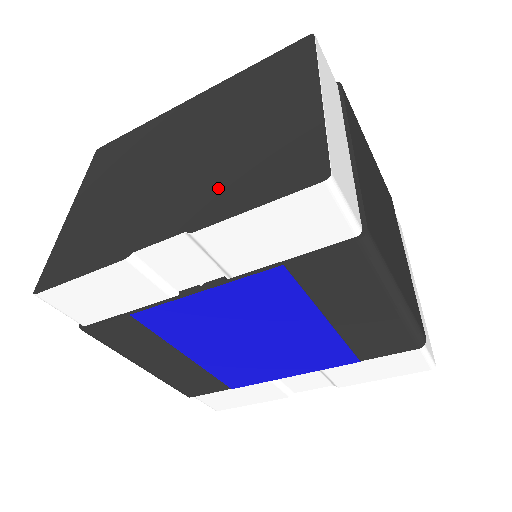
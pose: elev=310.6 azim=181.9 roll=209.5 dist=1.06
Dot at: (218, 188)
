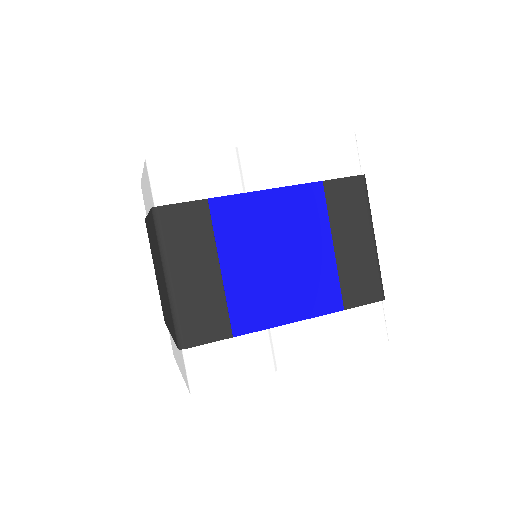
Dot at: occluded
